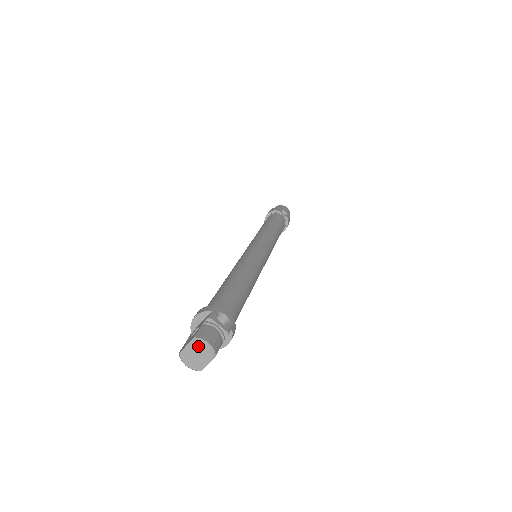
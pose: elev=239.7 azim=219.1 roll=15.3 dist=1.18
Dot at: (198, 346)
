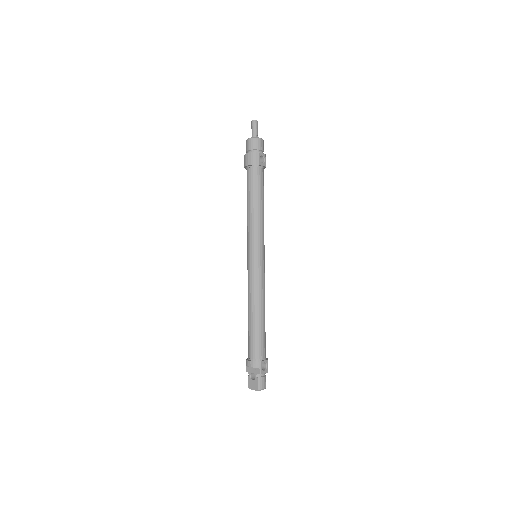
Dot at: (259, 390)
